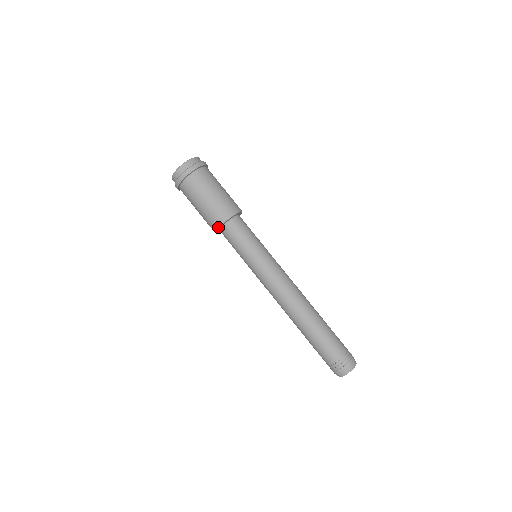
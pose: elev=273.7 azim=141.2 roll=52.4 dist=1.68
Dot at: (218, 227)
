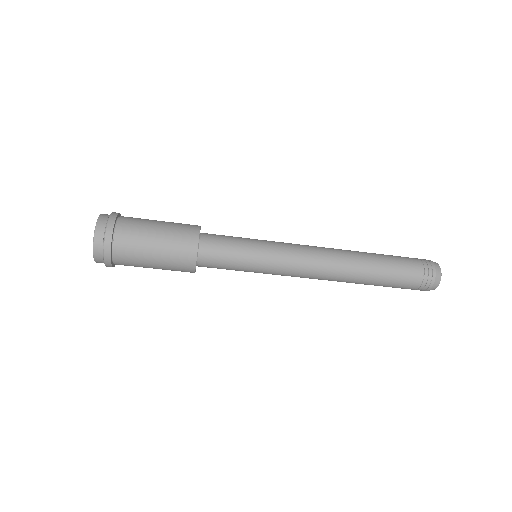
Dot at: occluded
